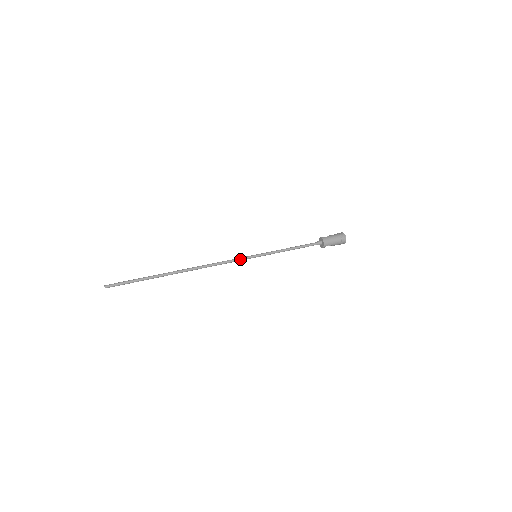
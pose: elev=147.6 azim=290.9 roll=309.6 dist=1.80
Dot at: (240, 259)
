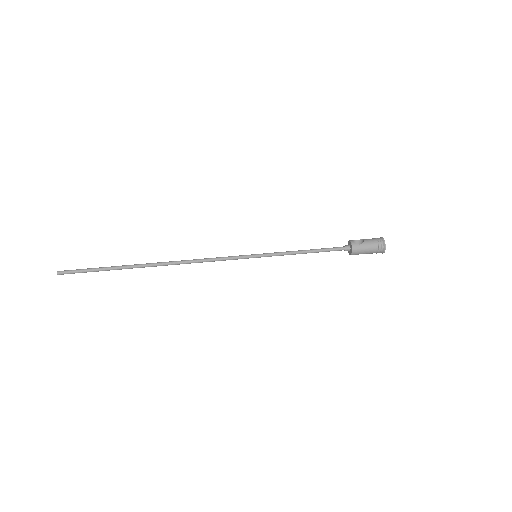
Dot at: (234, 259)
